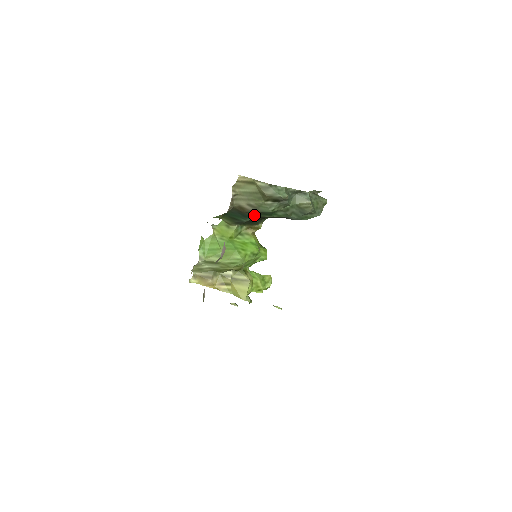
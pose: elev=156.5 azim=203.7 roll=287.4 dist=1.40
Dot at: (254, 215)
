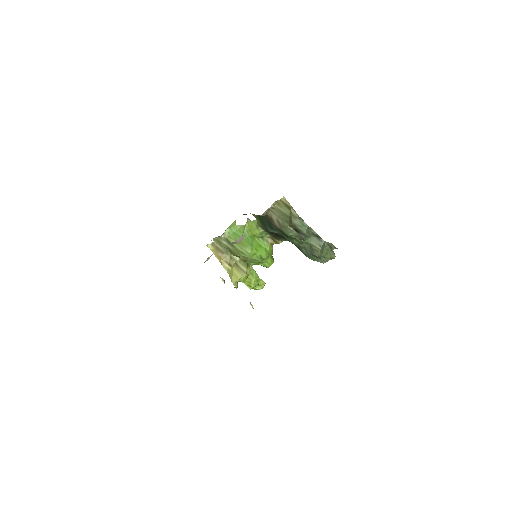
Dot at: (278, 231)
